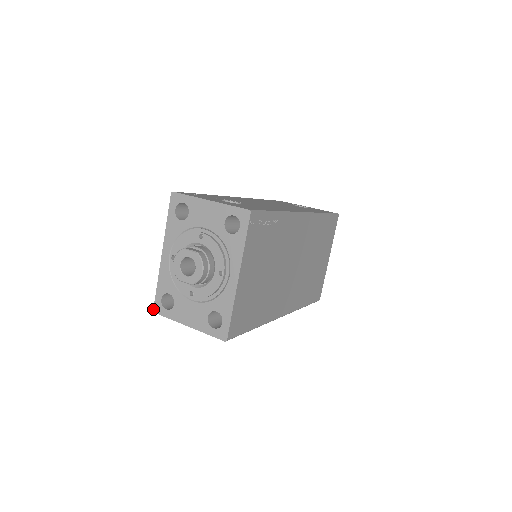
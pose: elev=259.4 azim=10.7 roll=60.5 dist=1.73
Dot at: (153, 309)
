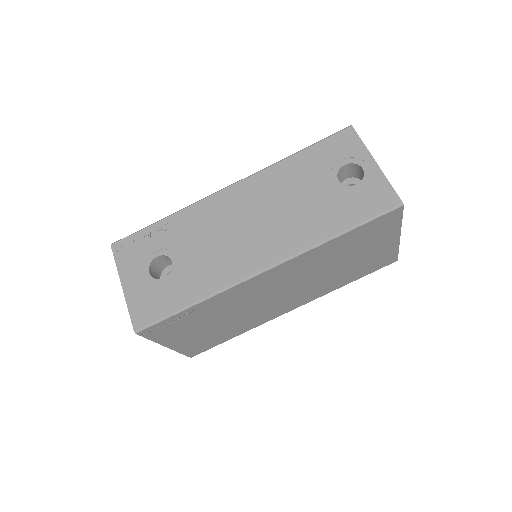
Dot at: occluded
